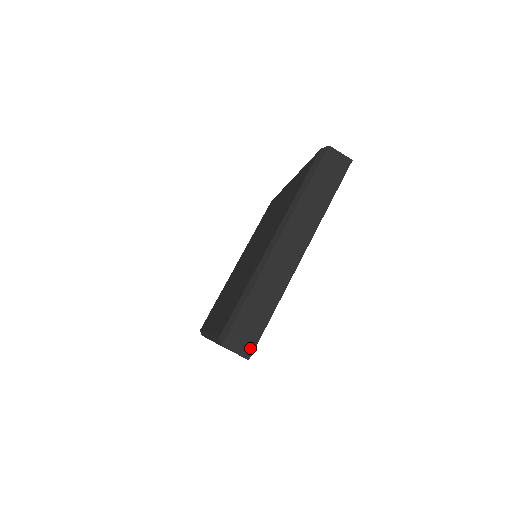
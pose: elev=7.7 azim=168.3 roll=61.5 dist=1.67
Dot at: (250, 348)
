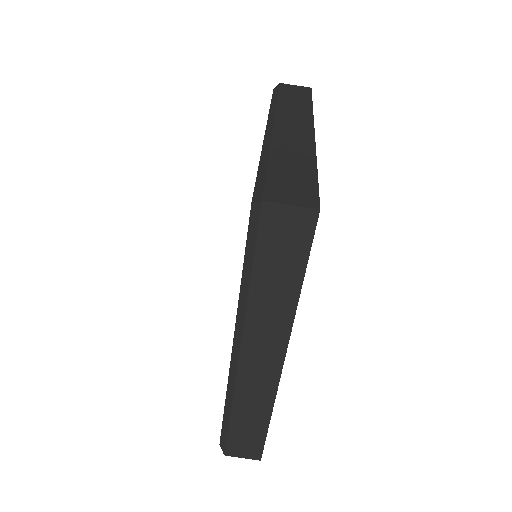
Dot at: (311, 198)
